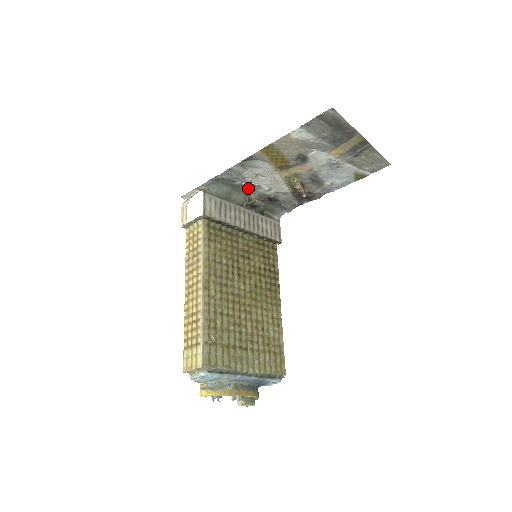
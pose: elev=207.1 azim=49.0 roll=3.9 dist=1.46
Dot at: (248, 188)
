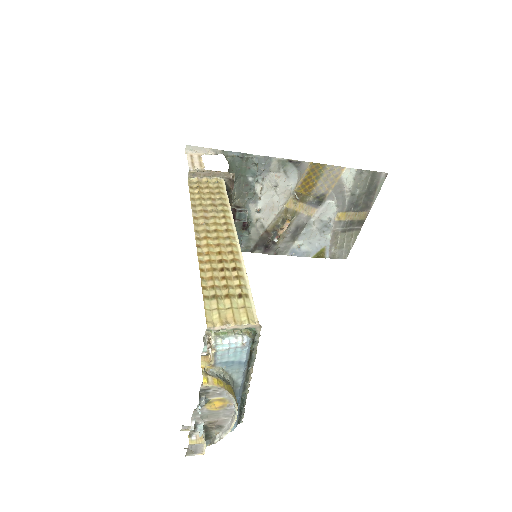
Dot at: (248, 193)
